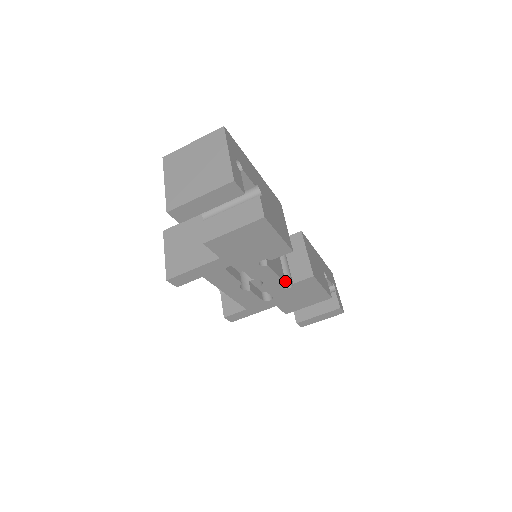
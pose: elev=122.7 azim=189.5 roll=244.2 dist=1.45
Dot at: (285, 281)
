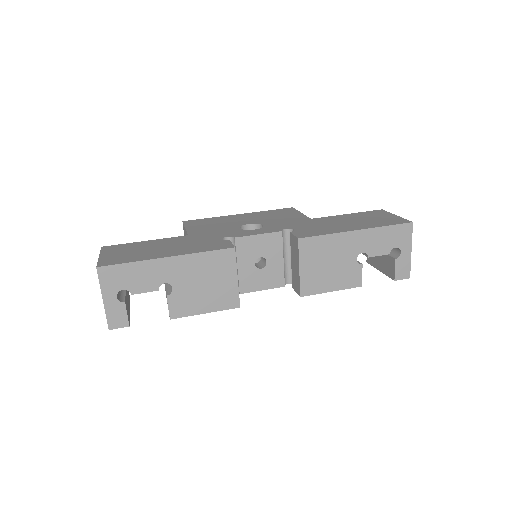
Dot at: occluded
